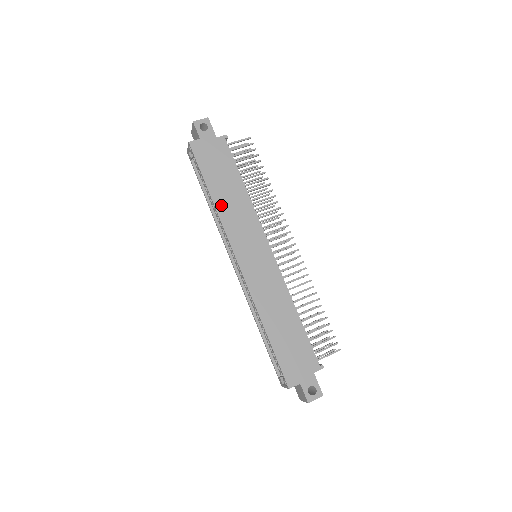
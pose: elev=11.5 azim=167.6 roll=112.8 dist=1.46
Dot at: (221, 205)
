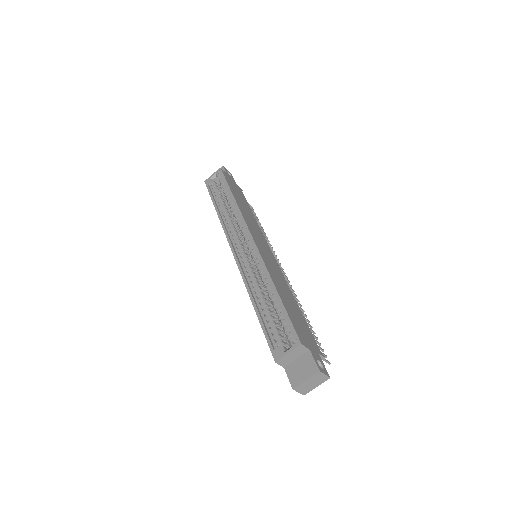
Dot at: (240, 205)
